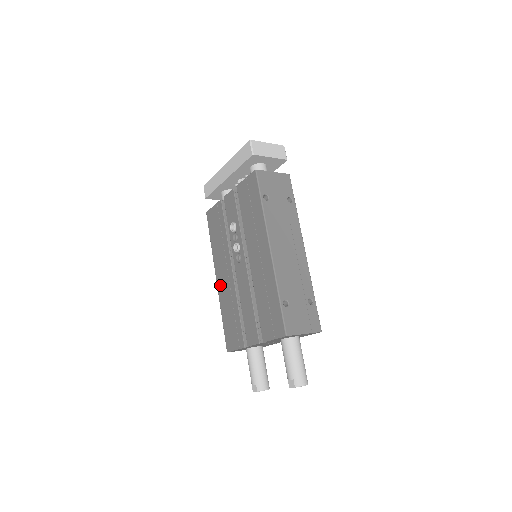
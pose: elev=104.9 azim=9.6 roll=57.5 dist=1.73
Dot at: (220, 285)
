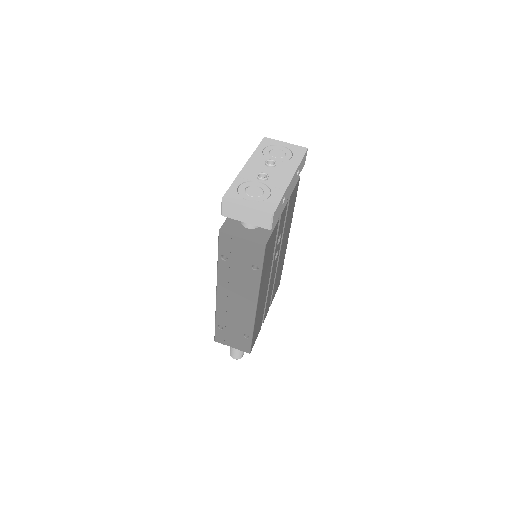
Dot at: occluded
